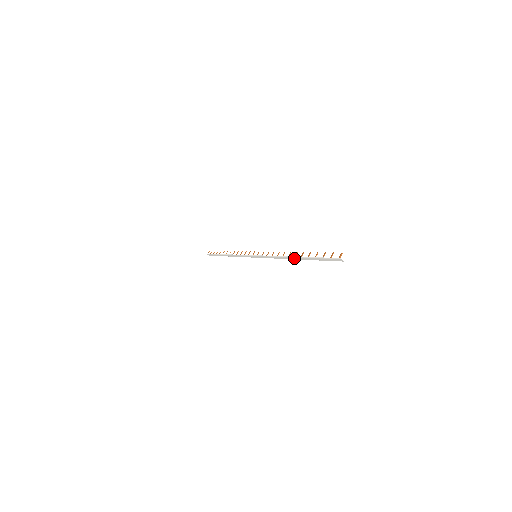
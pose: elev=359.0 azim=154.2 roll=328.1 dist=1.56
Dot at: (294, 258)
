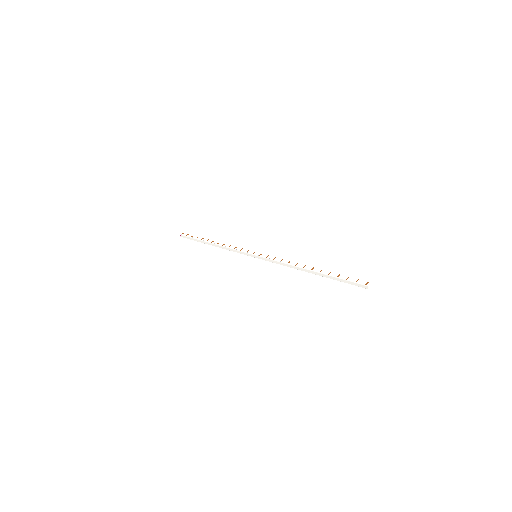
Dot at: (309, 271)
